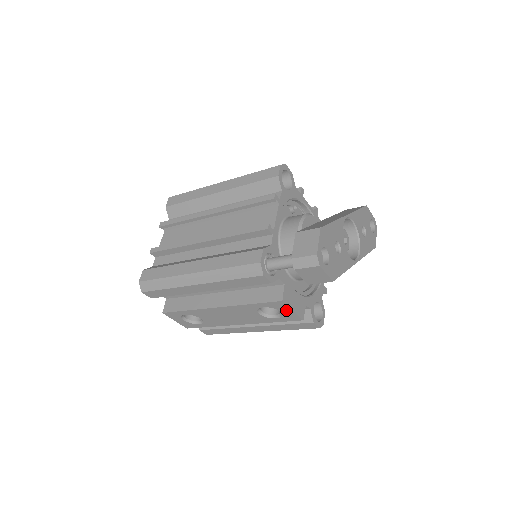
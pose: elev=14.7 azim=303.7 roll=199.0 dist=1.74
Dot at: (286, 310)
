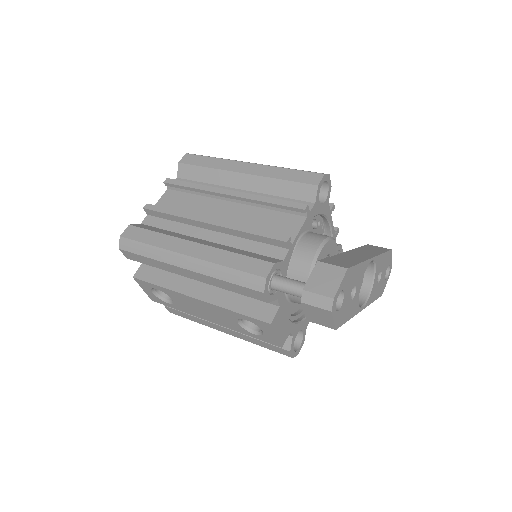
Dot at: (269, 332)
